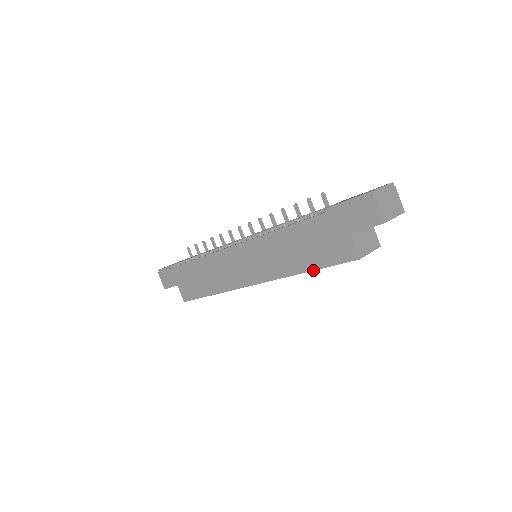
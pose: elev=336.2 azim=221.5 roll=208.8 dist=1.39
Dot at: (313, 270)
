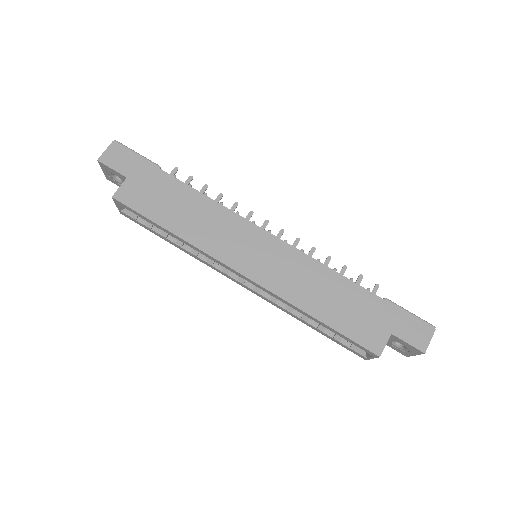
Dot at: (327, 325)
